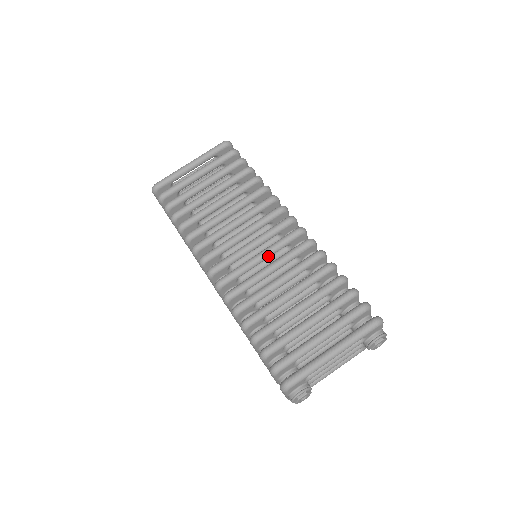
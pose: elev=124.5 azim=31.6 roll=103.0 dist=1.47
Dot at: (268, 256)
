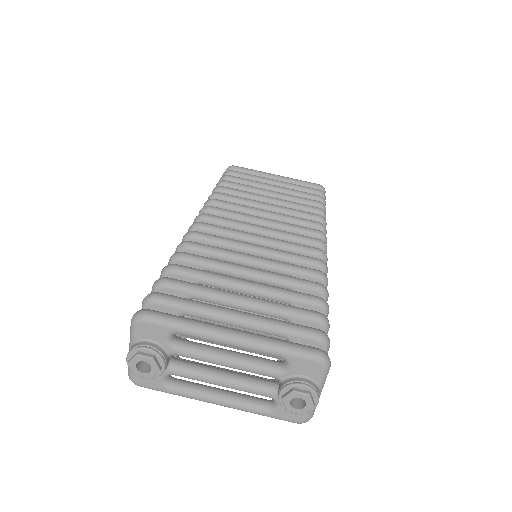
Dot at: (267, 244)
